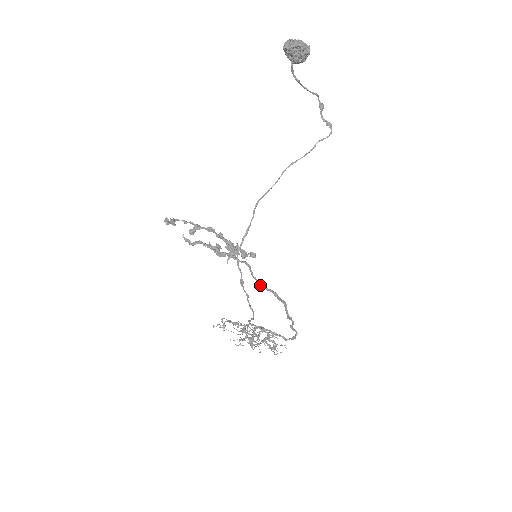
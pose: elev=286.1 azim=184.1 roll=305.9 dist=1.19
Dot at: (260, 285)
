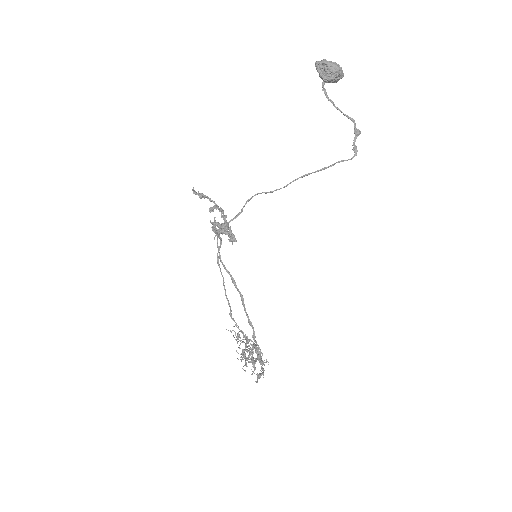
Dot at: (222, 263)
